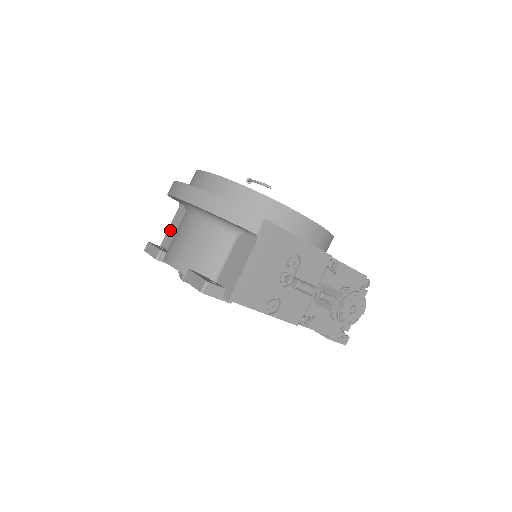
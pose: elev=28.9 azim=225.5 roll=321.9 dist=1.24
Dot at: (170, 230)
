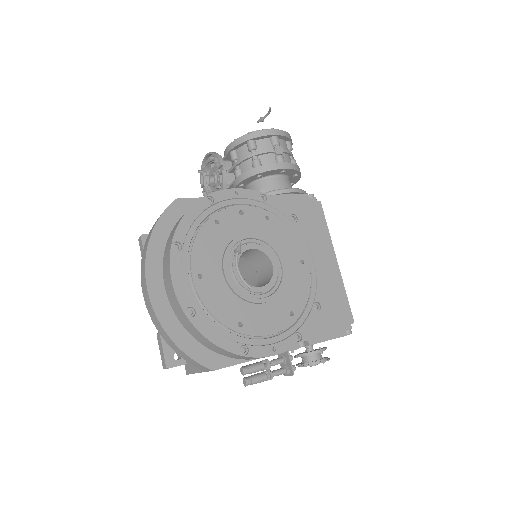
Dot at: occluded
